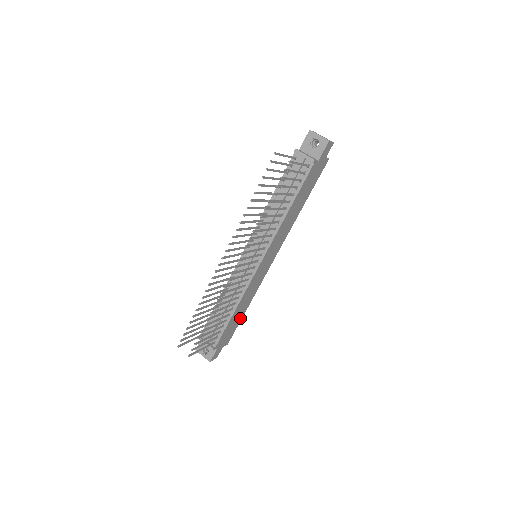
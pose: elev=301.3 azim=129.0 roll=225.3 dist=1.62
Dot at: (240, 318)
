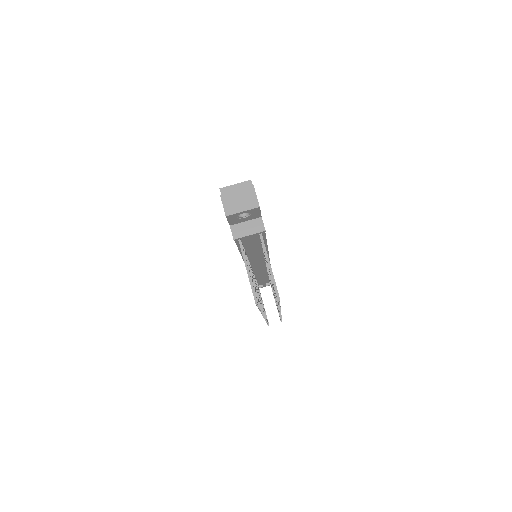
Dot at: occluded
